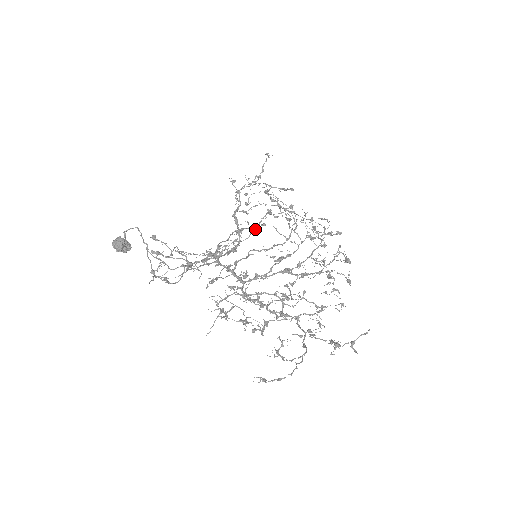
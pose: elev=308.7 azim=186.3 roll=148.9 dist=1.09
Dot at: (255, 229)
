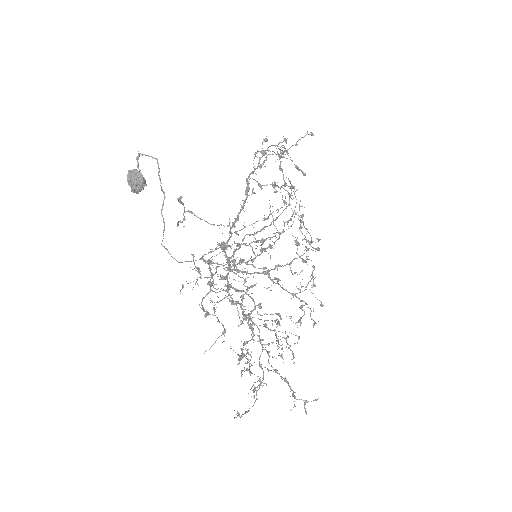
Dot at: (264, 220)
